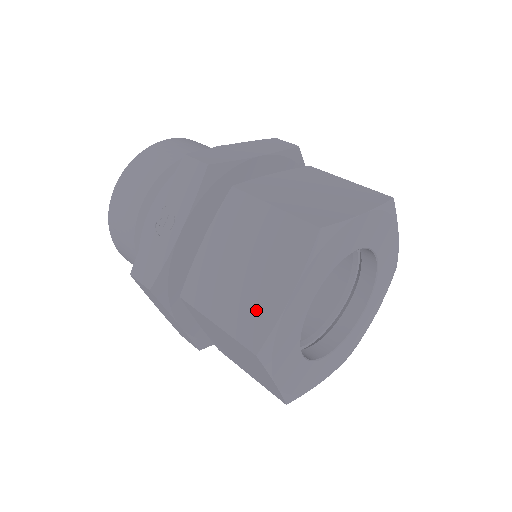
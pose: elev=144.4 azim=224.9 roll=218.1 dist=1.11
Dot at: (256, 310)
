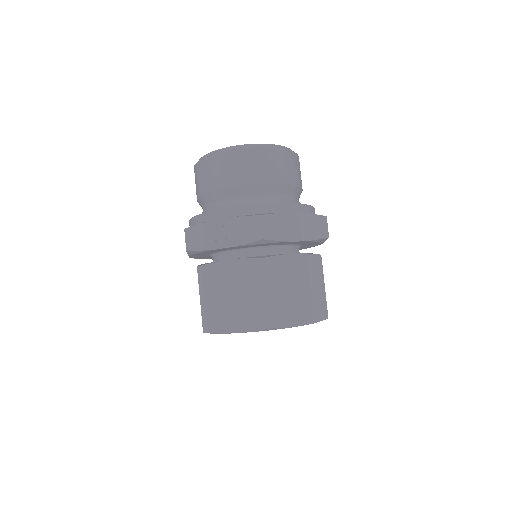
Dot at: (219, 319)
